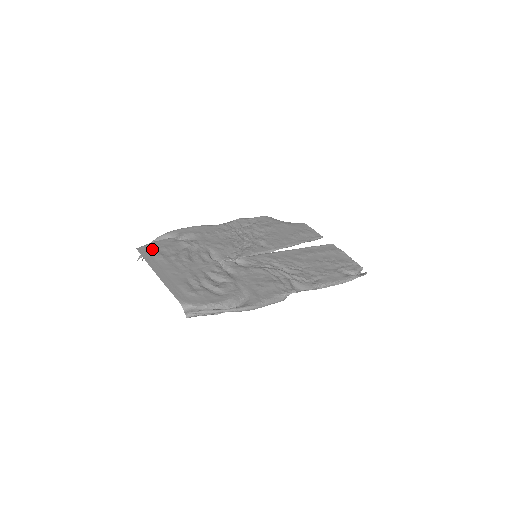
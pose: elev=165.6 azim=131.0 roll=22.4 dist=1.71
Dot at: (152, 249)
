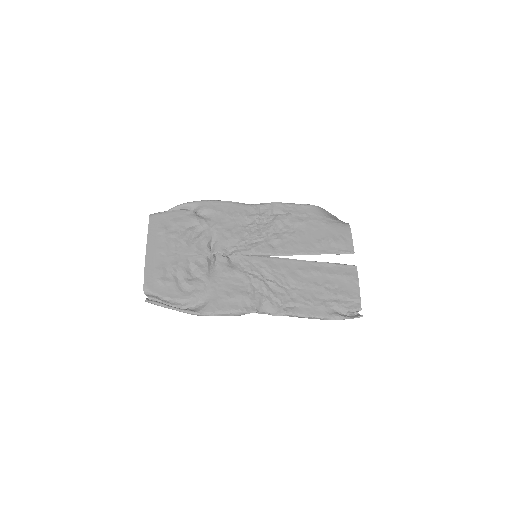
Dot at: (162, 220)
